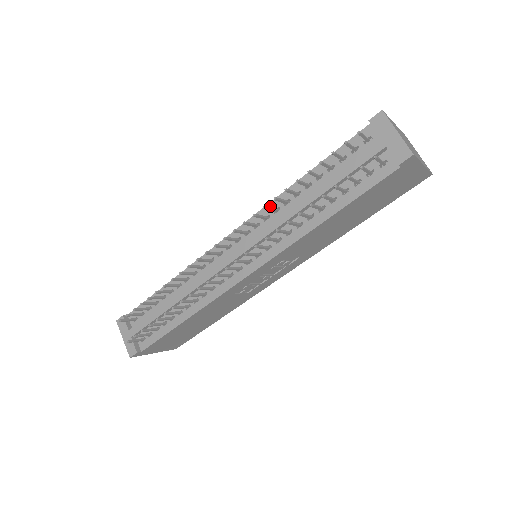
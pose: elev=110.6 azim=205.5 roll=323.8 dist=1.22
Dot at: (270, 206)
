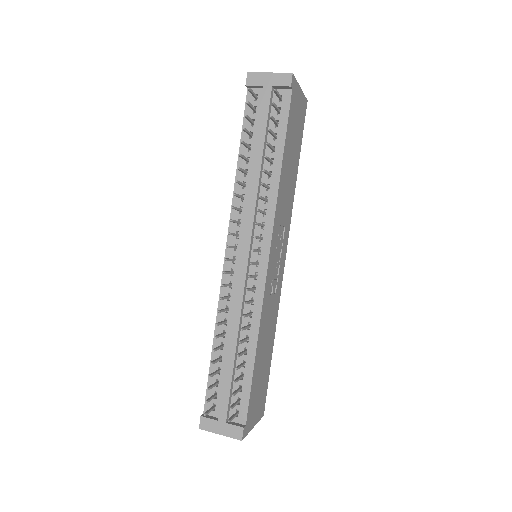
Dot at: (235, 201)
